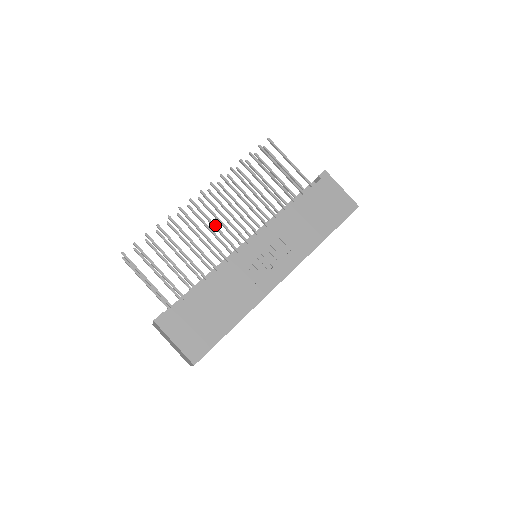
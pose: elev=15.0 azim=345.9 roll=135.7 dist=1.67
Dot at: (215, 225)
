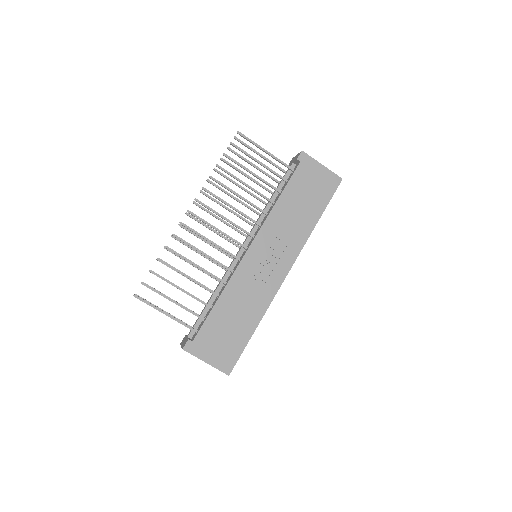
Dot at: (211, 241)
